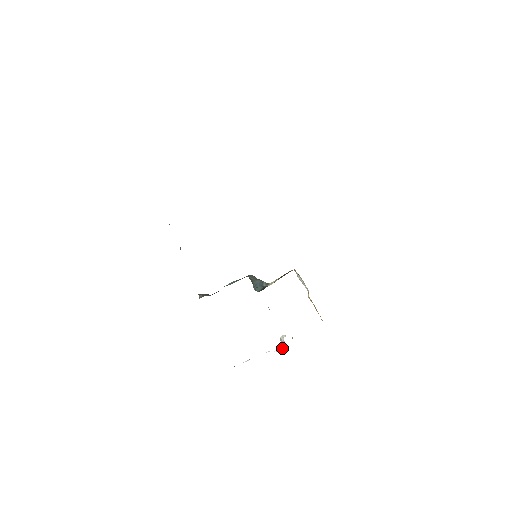
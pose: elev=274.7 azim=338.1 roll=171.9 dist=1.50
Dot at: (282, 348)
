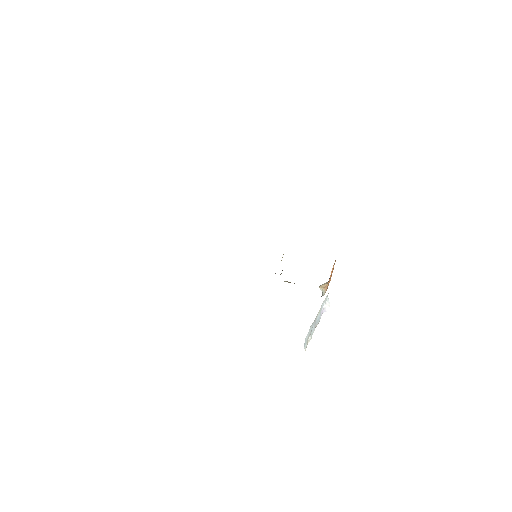
Dot at: (327, 301)
